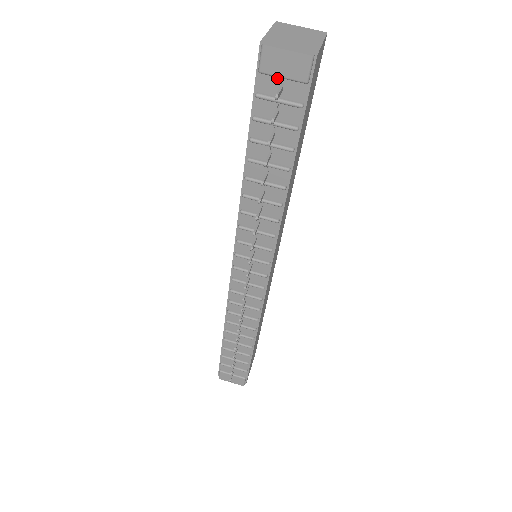
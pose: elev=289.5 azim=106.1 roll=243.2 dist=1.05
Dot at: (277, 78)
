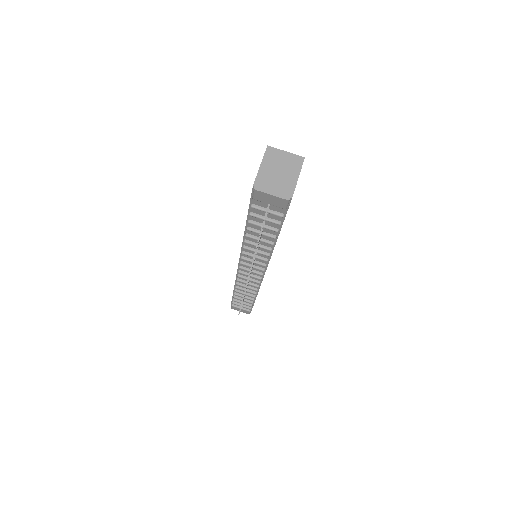
Dot at: (265, 201)
